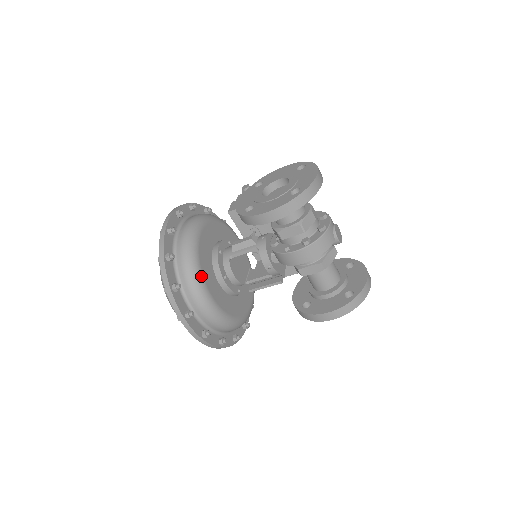
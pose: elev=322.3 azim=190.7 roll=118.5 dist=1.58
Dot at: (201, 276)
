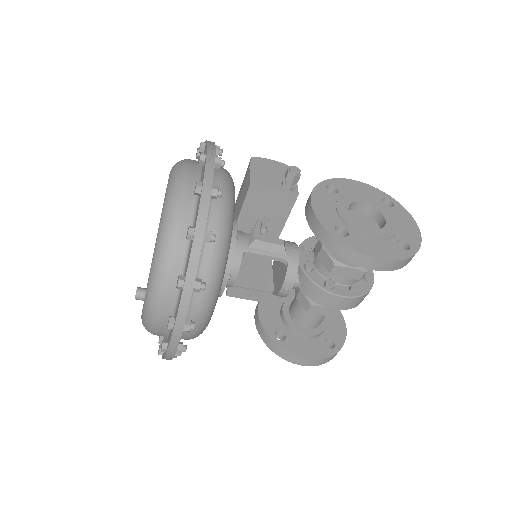
Dot at: (223, 276)
